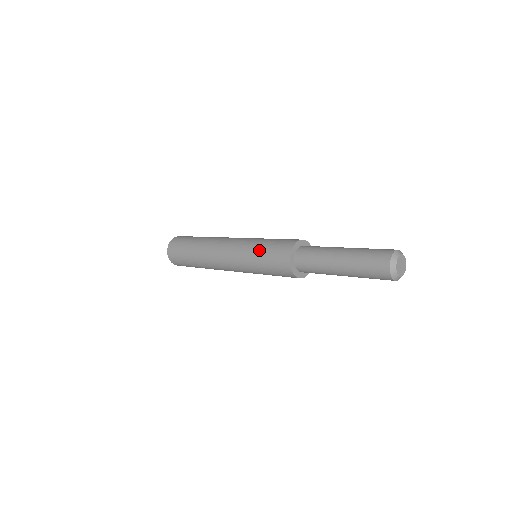
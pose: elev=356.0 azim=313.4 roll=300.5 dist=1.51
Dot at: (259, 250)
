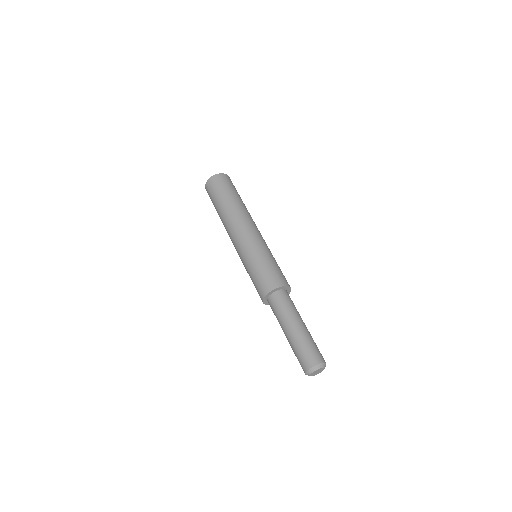
Dot at: (249, 272)
